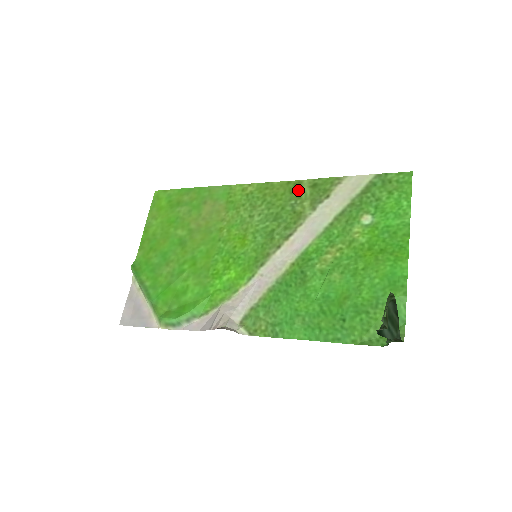
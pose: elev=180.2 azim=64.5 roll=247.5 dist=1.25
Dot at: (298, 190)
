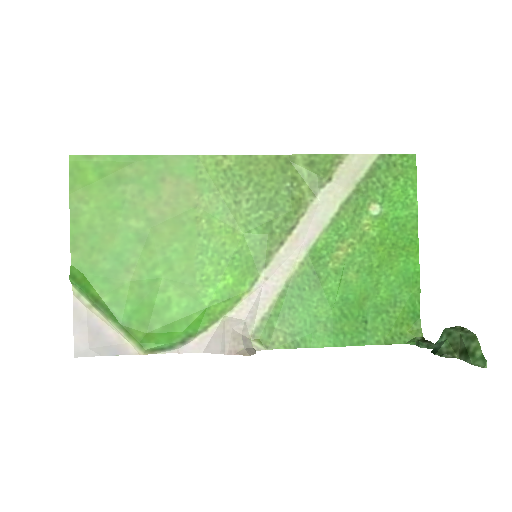
Dot at: (292, 168)
